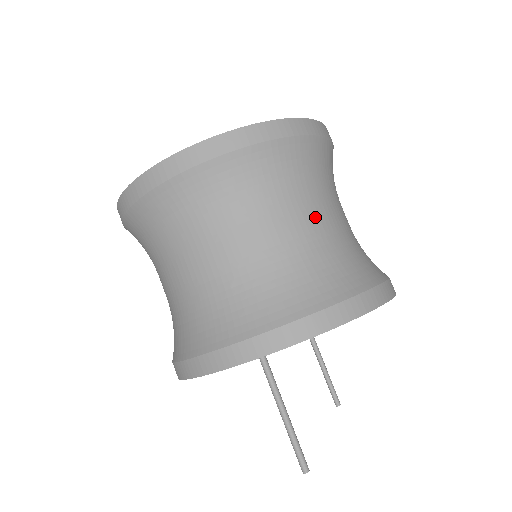
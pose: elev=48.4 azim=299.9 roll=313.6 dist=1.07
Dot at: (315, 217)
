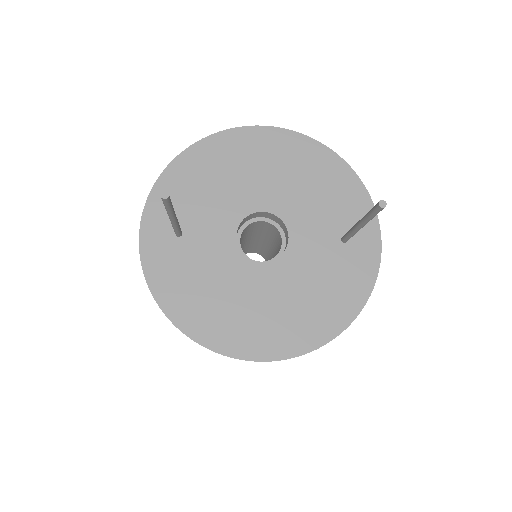
Dot at: occluded
